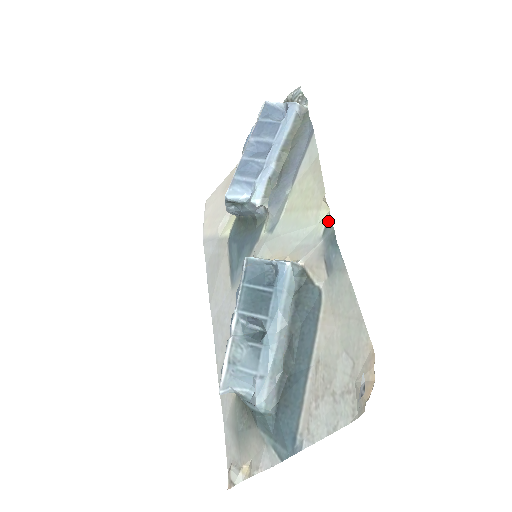
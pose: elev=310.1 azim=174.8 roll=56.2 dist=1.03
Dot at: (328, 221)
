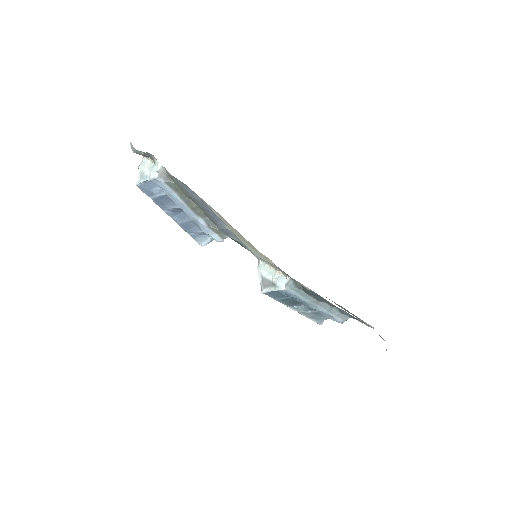
Dot at: occluded
